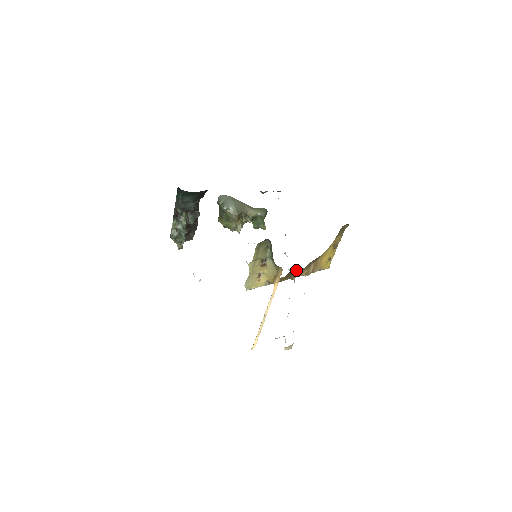
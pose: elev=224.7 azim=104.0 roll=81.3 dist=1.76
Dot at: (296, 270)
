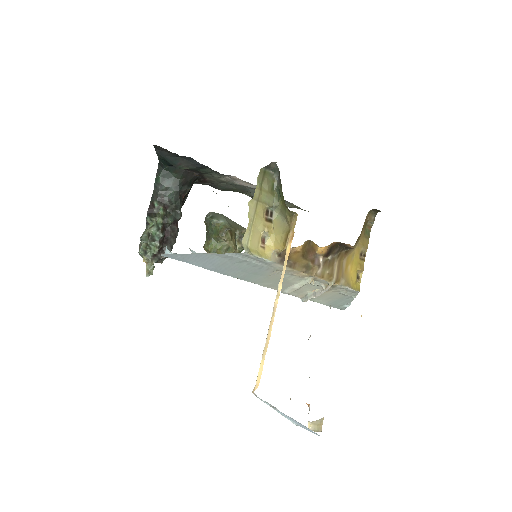
Dot at: (315, 248)
